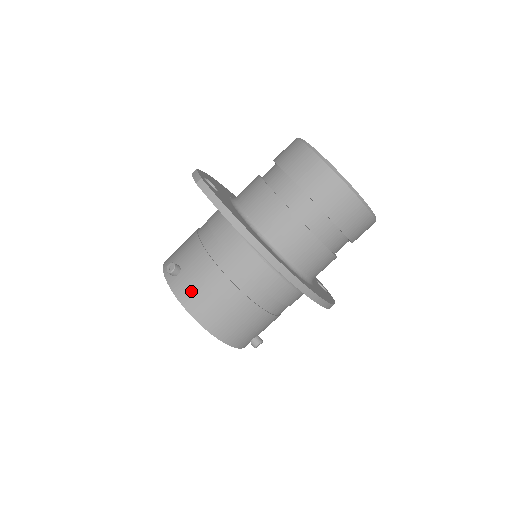
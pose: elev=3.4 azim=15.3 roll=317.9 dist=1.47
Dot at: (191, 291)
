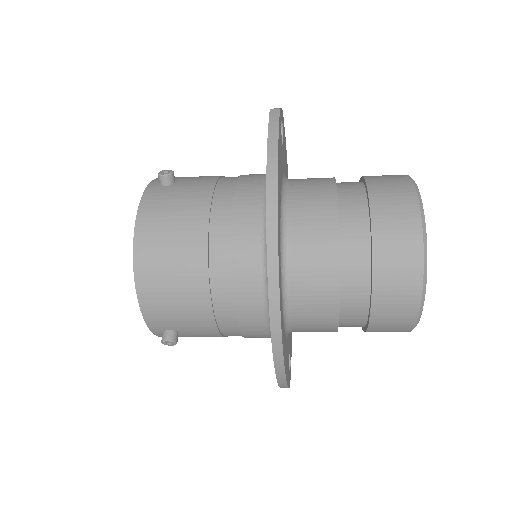
Dot at: (160, 207)
